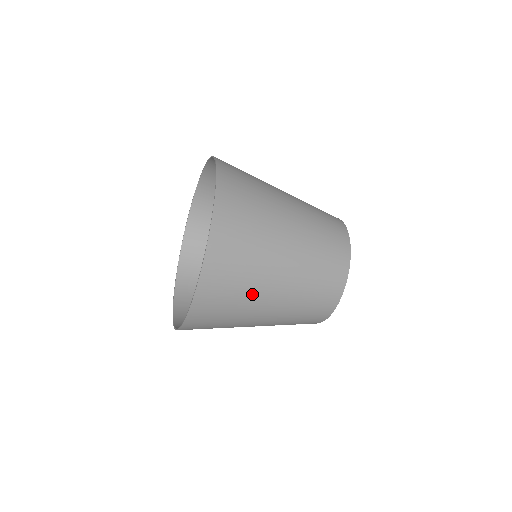
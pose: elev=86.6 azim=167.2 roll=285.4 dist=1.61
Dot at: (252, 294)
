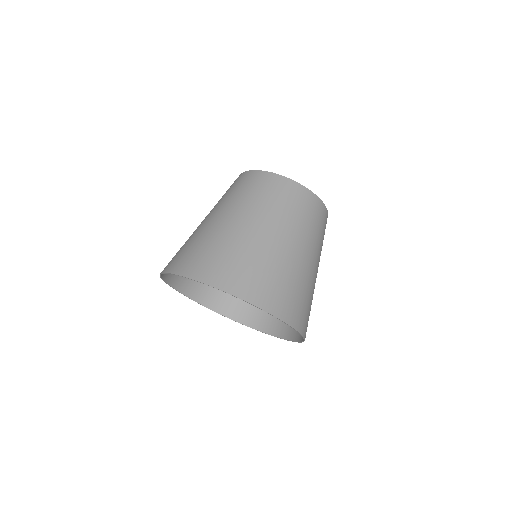
Dot at: (313, 290)
